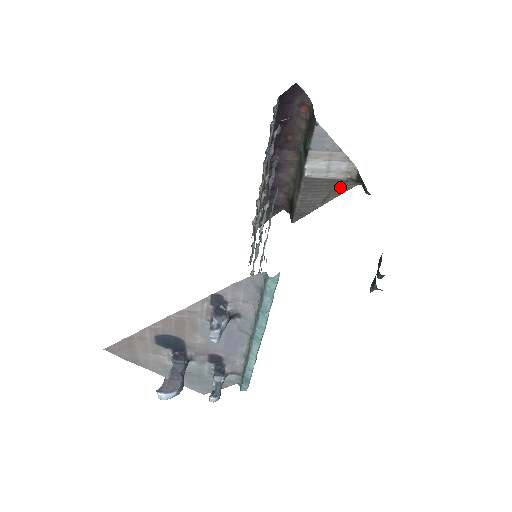
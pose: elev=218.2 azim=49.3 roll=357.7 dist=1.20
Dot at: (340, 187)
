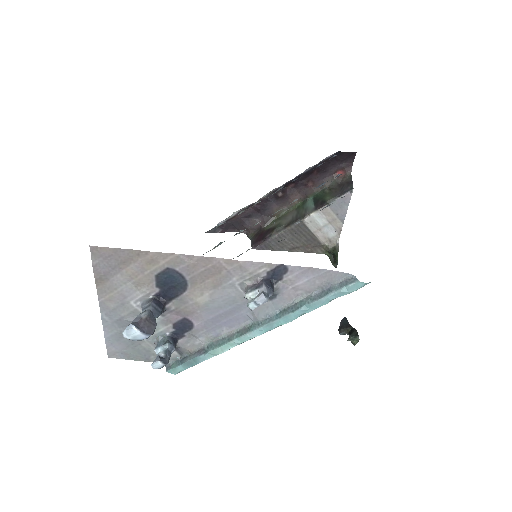
Dot at: (313, 247)
